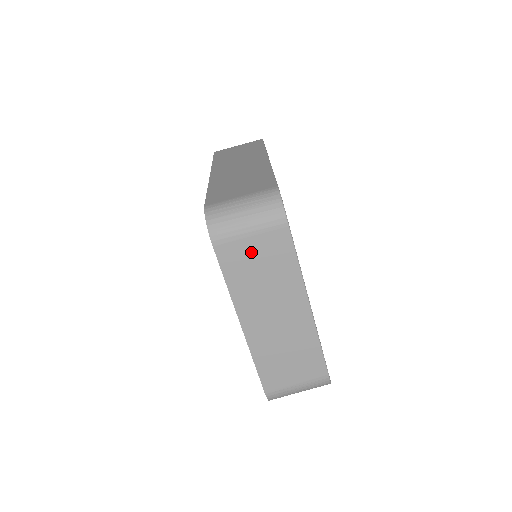
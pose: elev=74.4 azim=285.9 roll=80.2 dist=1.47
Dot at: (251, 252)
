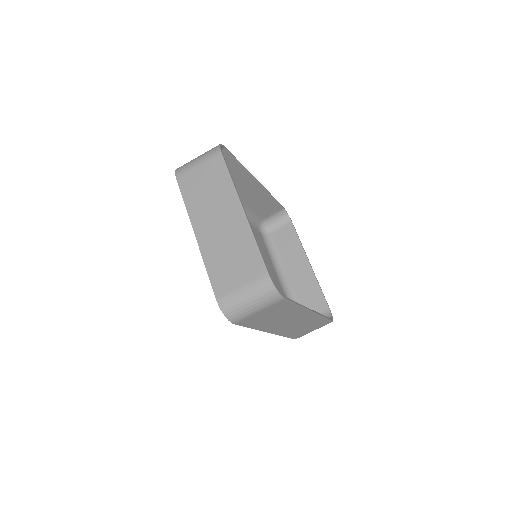
Dot at: (199, 177)
